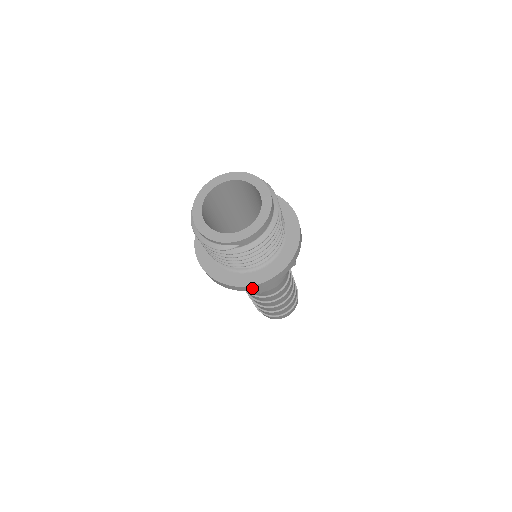
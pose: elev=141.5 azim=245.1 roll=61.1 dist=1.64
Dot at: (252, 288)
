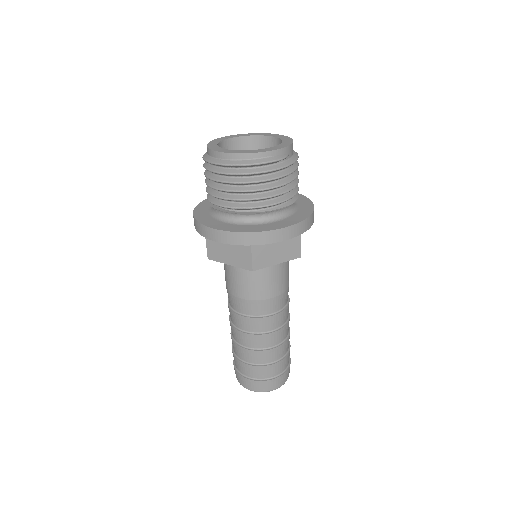
Dot at: (305, 226)
